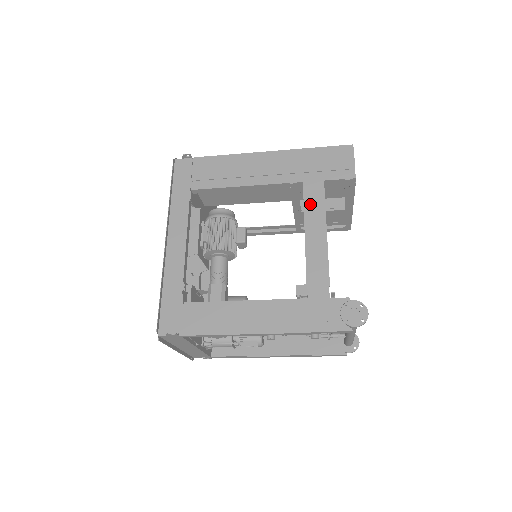
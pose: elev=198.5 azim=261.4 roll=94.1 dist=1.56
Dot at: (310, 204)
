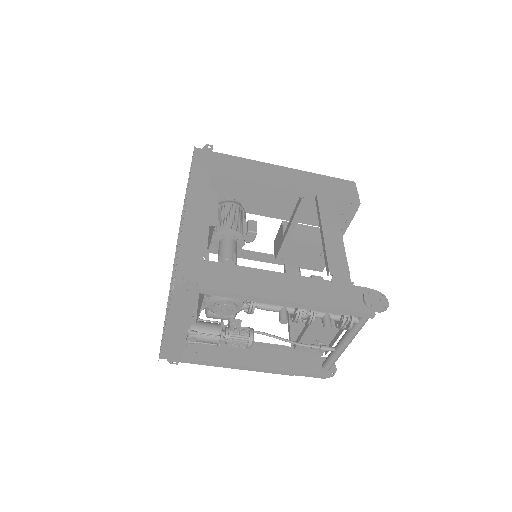
Dot at: (325, 211)
